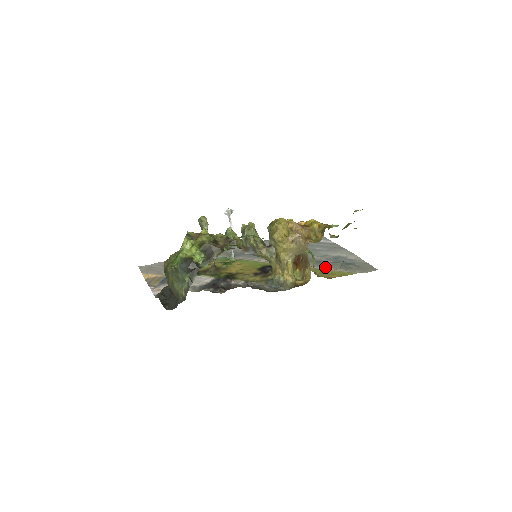
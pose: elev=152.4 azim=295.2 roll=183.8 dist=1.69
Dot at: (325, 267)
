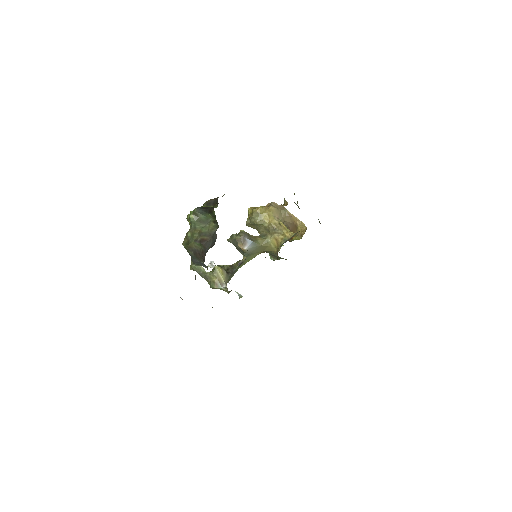
Dot at: occluded
